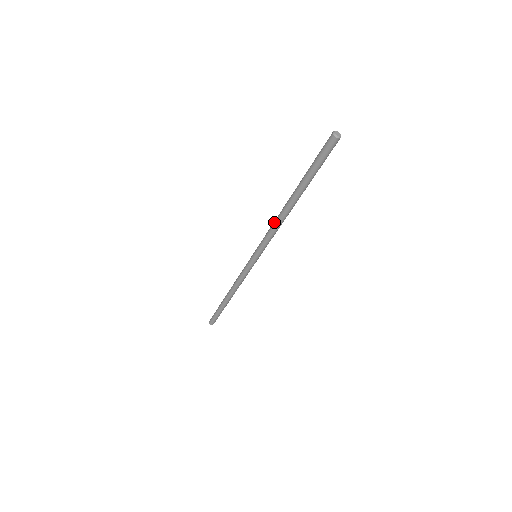
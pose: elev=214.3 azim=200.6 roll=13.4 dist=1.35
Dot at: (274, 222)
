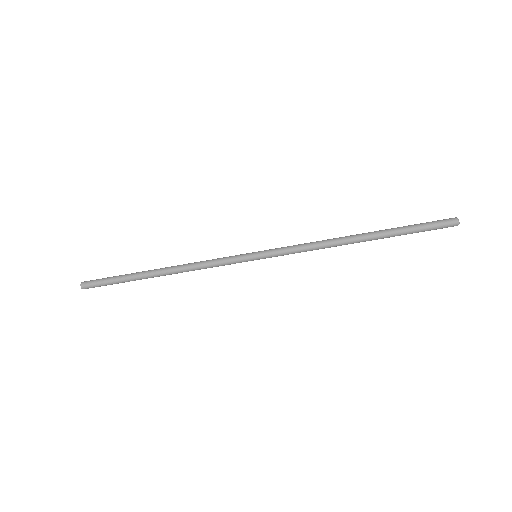
Dot at: (322, 242)
